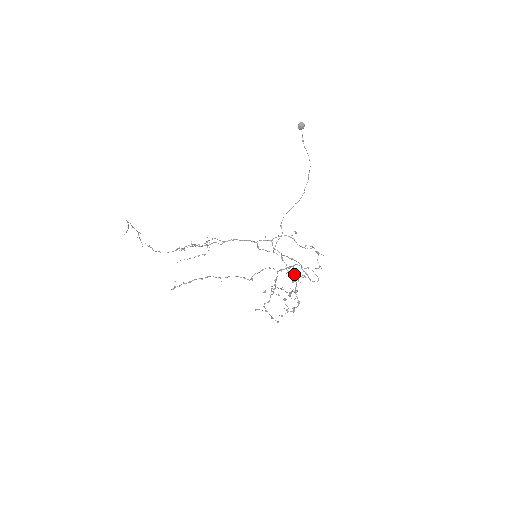
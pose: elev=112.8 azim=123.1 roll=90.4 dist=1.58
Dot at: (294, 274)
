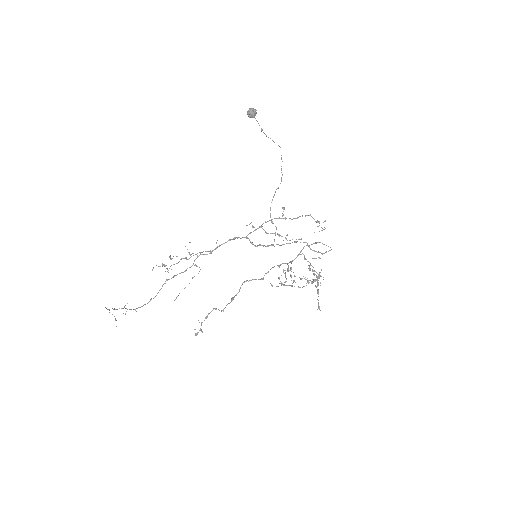
Dot at: occluded
